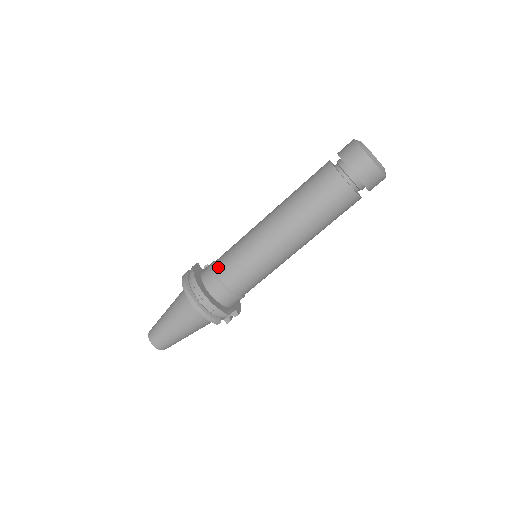
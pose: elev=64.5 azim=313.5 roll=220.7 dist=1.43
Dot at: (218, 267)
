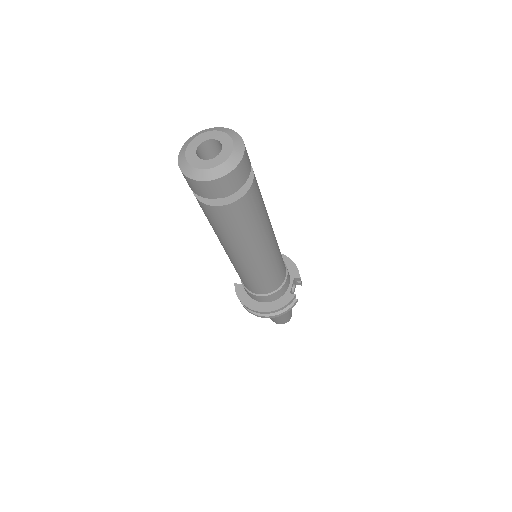
Dot at: (248, 289)
